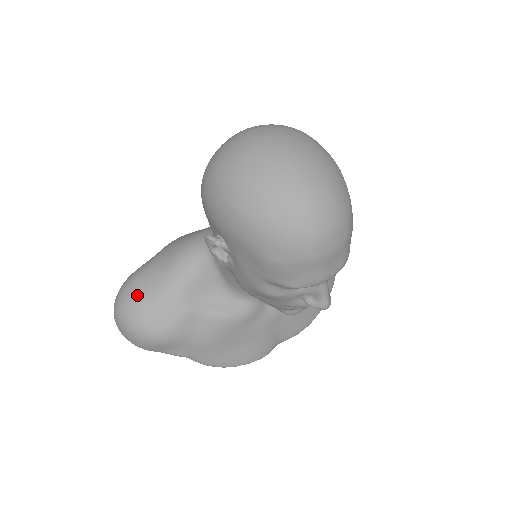
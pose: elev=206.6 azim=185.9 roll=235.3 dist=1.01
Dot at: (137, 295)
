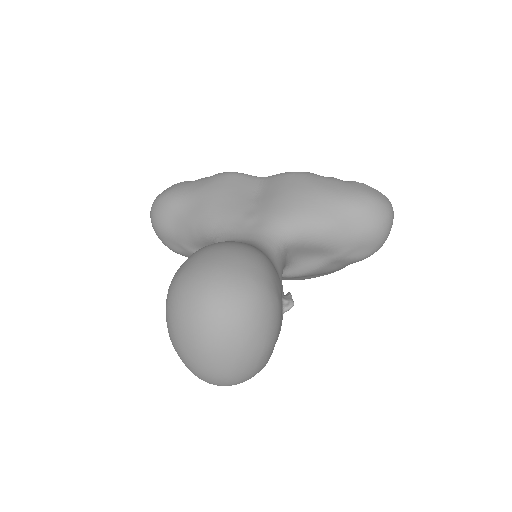
Dot at: (162, 221)
